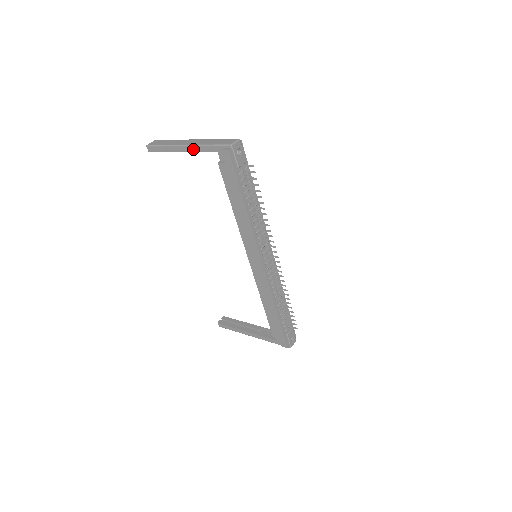
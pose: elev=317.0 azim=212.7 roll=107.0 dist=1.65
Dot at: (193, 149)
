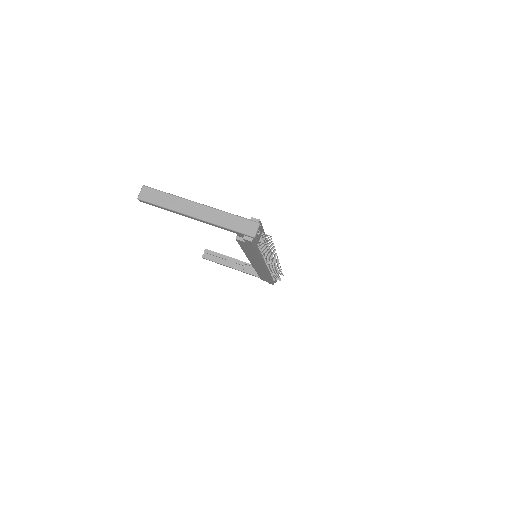
Dot at: (204, 222)
